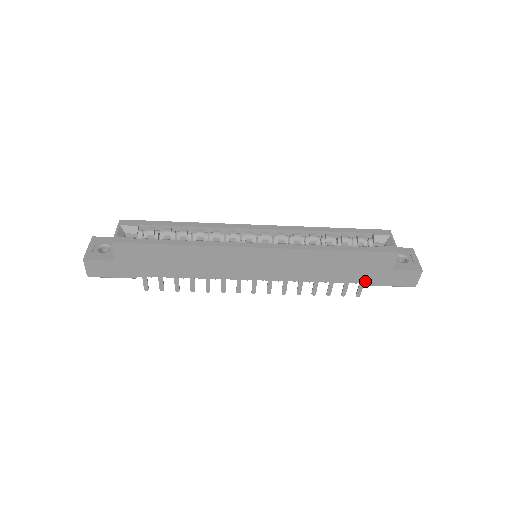
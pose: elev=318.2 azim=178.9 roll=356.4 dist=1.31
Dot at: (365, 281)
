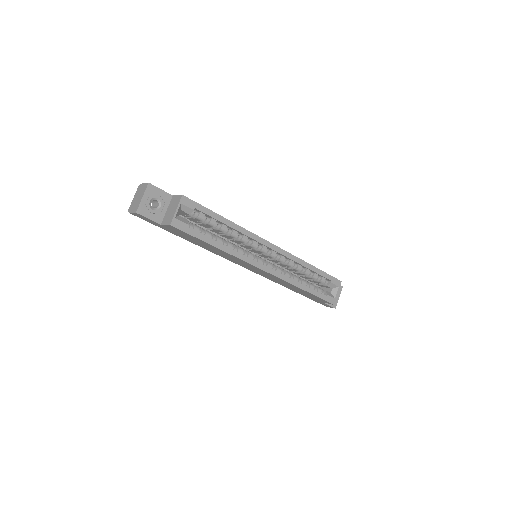
Dot at: (303, 295)
